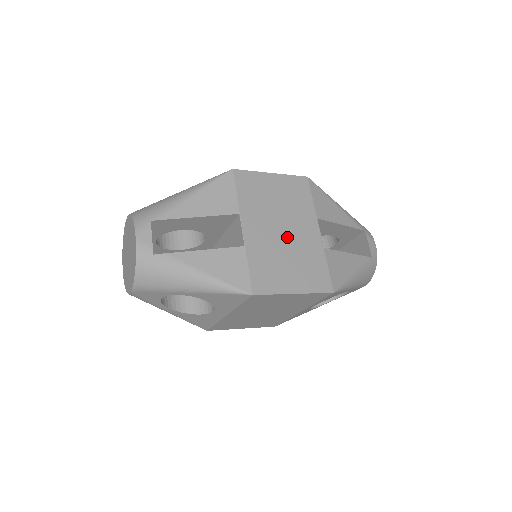
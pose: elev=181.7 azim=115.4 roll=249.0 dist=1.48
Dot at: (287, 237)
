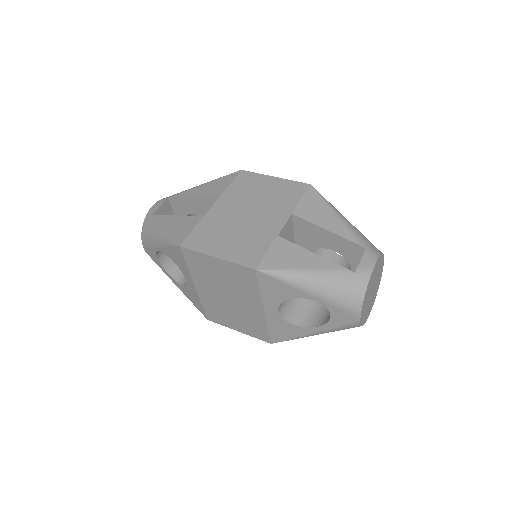
Dot at: (247, 219)
